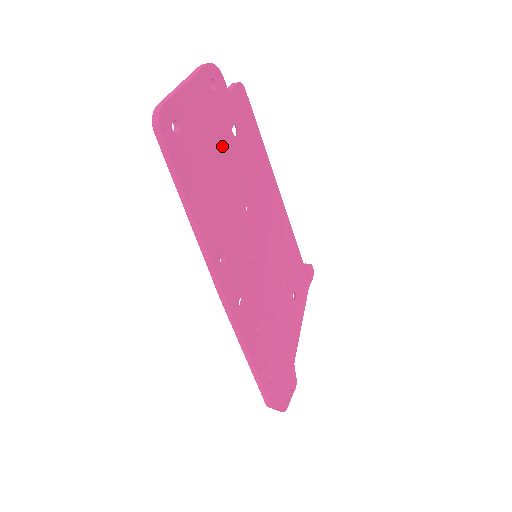
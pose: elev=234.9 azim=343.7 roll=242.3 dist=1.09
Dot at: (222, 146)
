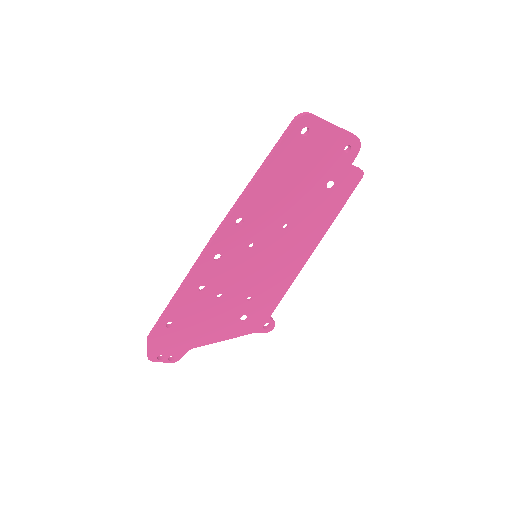
Dot at: (314, 178)
